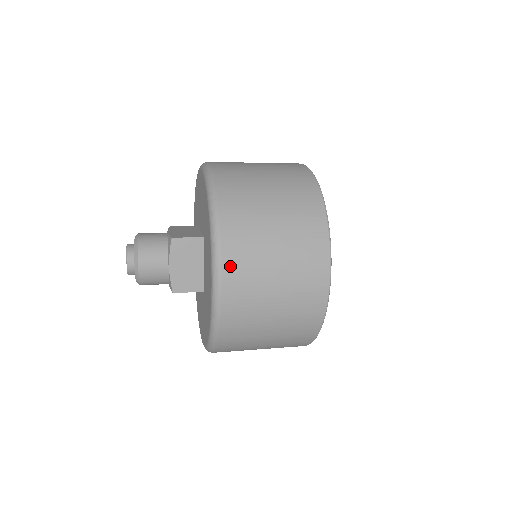
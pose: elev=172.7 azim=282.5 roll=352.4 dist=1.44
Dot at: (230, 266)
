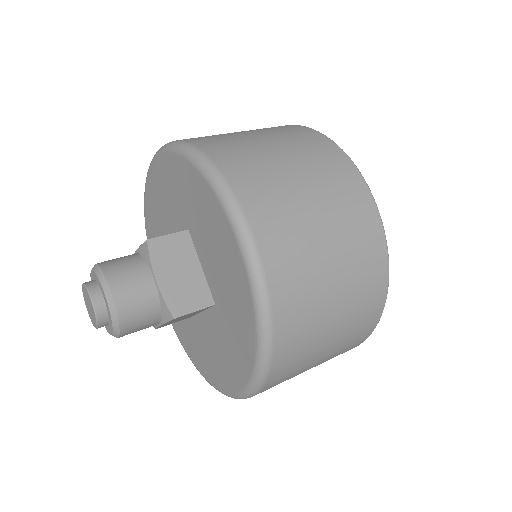
Dot at: (251, 202)
